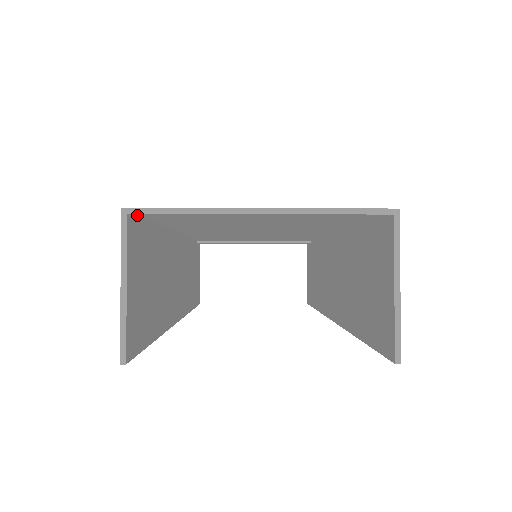
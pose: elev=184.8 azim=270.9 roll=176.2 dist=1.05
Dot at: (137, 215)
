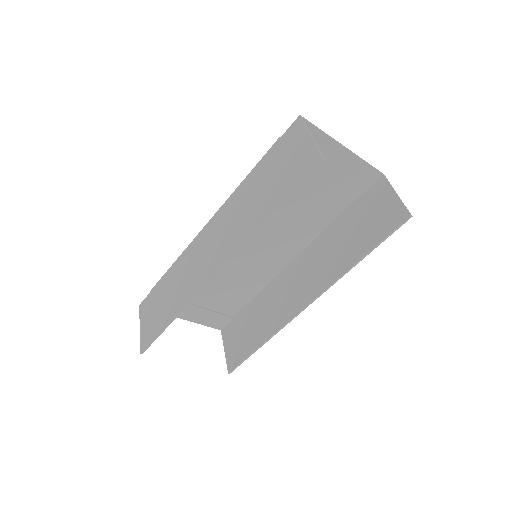
Dot at: occluded
